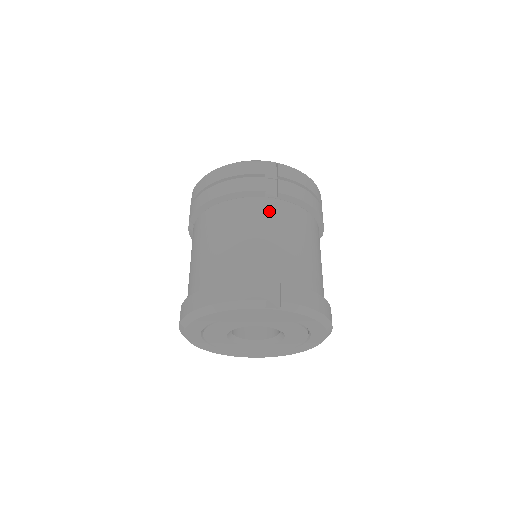
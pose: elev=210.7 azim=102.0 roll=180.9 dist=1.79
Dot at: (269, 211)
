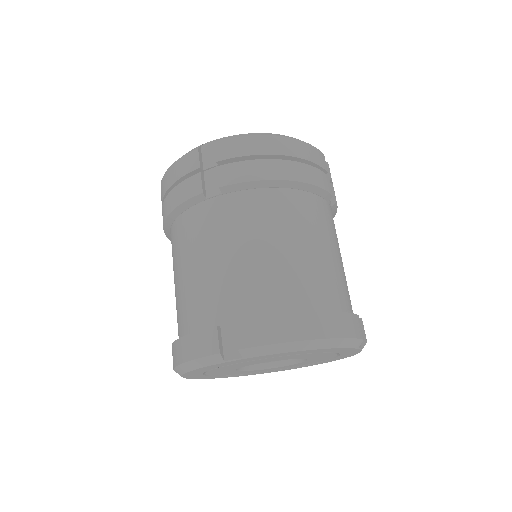
Dot at: (214, 218)
